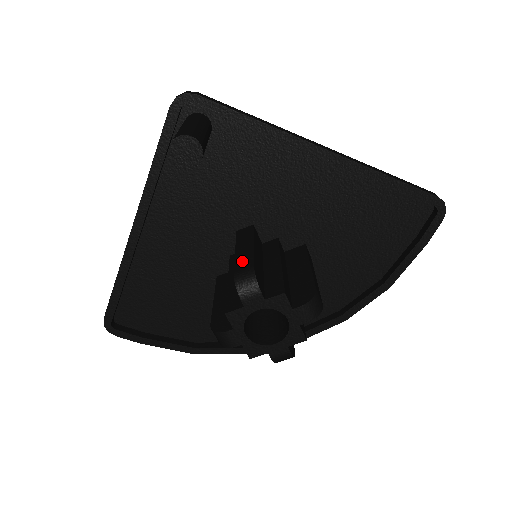
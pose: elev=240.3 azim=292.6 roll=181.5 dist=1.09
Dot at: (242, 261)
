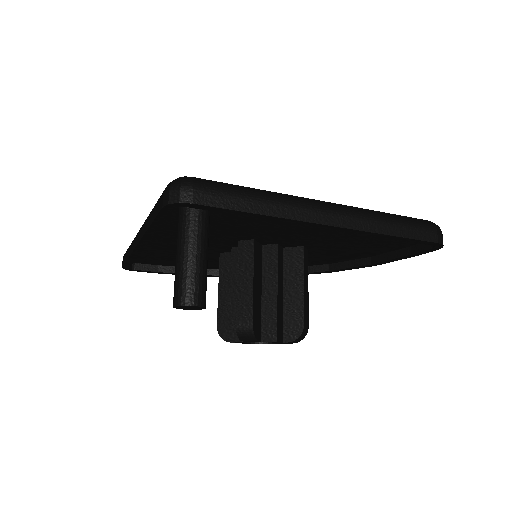
Dot at: (243, 306)
